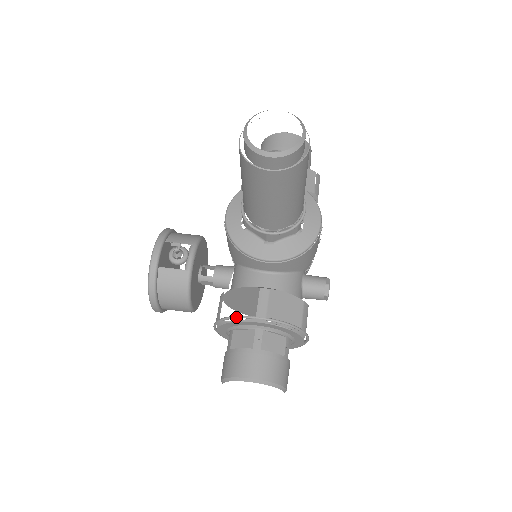
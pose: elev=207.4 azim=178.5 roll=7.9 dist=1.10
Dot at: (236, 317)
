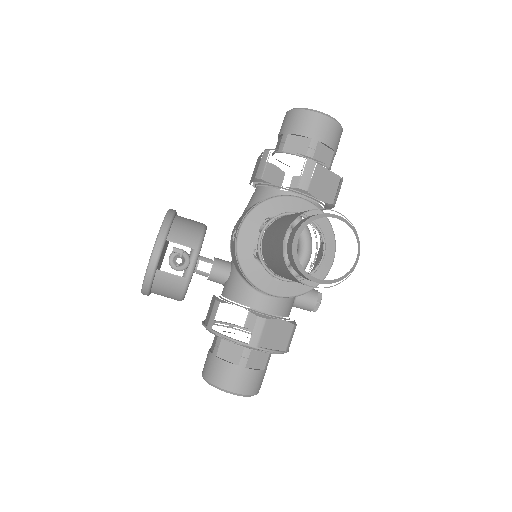
Dot at: (229, 339)
